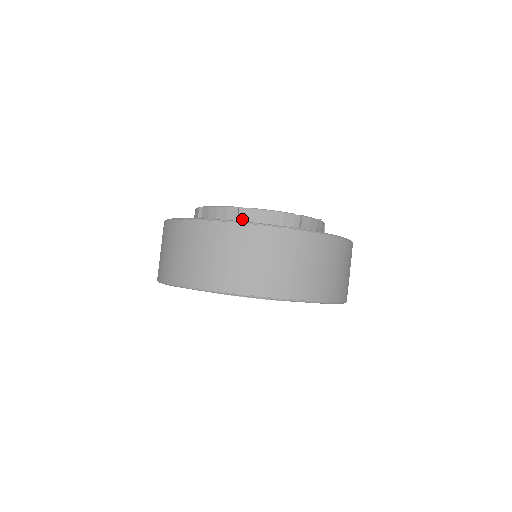
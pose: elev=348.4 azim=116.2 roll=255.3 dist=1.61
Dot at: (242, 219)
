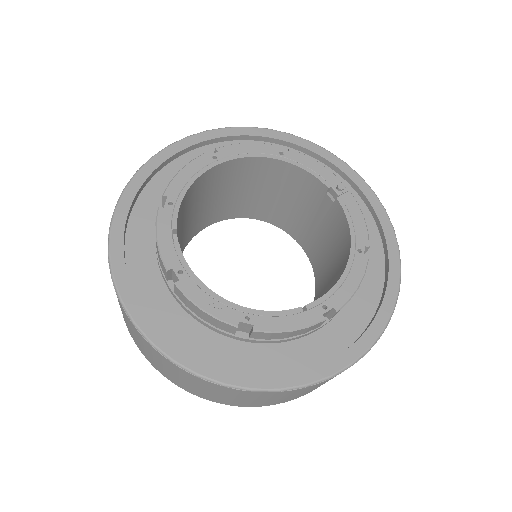
Dot at: occluded
